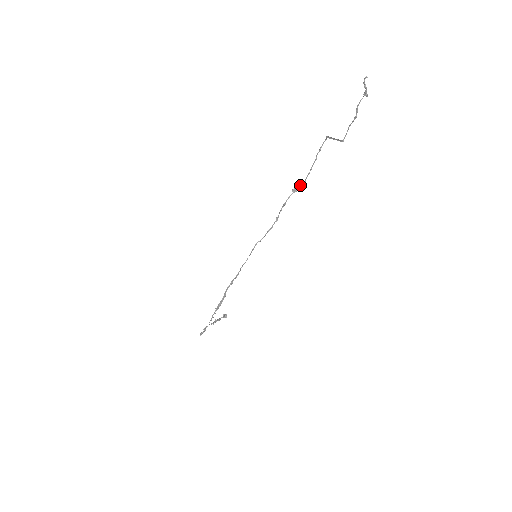
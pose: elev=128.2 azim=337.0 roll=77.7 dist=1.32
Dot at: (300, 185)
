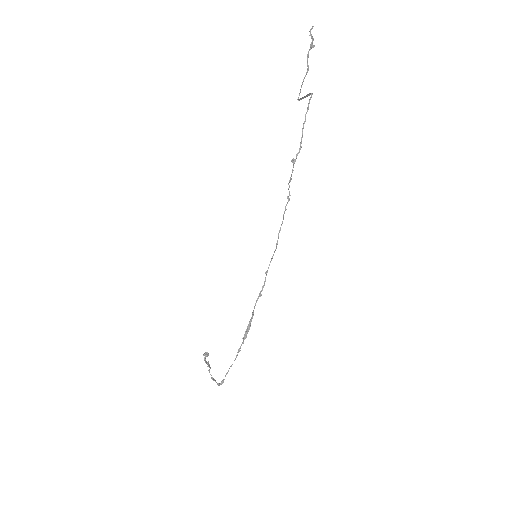
Dot at: (297, 153)
